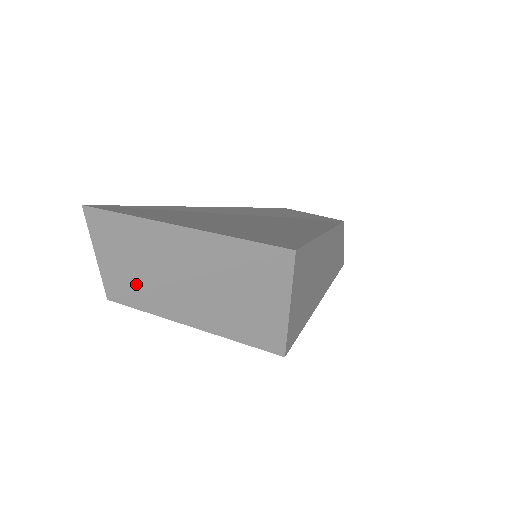
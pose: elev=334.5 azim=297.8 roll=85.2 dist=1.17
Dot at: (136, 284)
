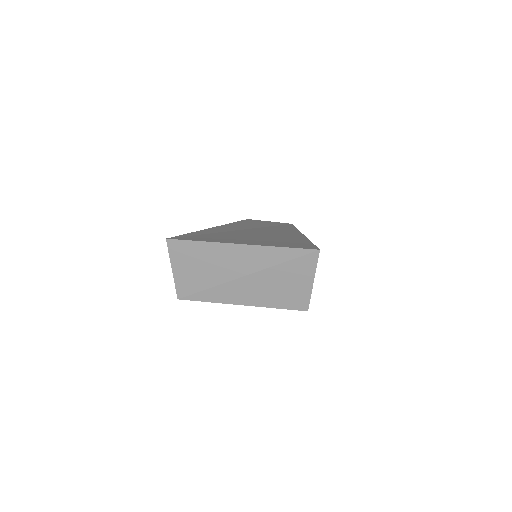
Dot at: (205, 285)
